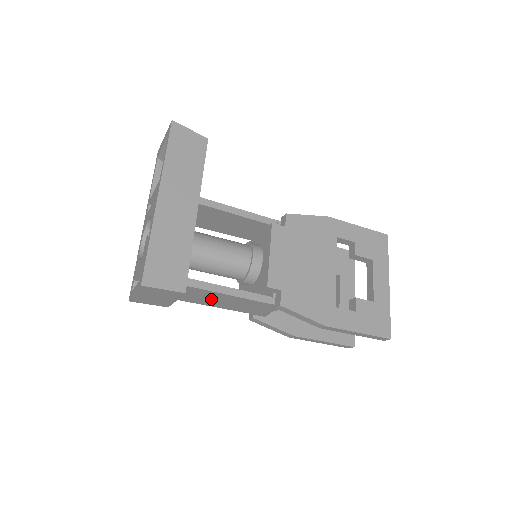
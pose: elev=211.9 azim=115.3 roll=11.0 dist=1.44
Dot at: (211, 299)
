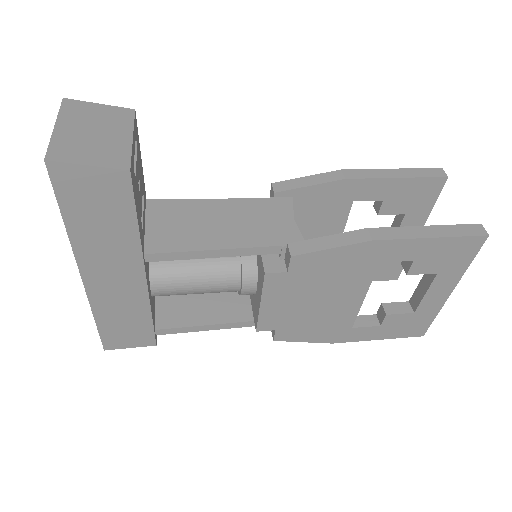
Dot at: occluded
